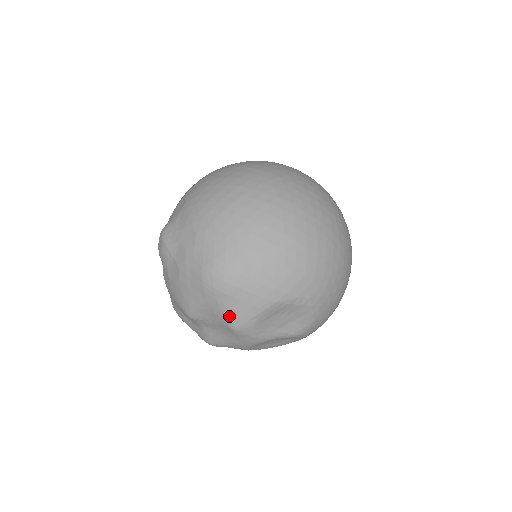
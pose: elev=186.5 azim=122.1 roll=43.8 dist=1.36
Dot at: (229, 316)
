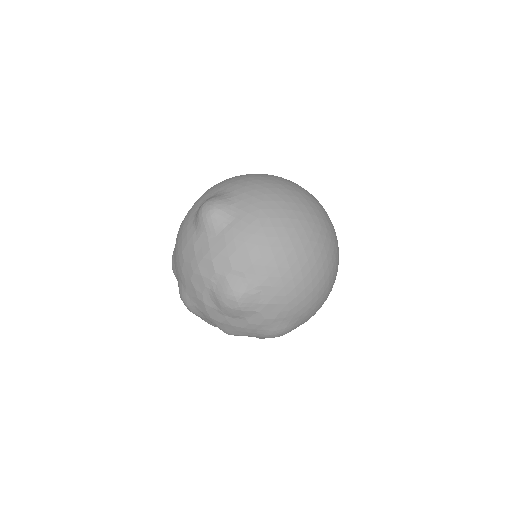
Dot at: occluded
